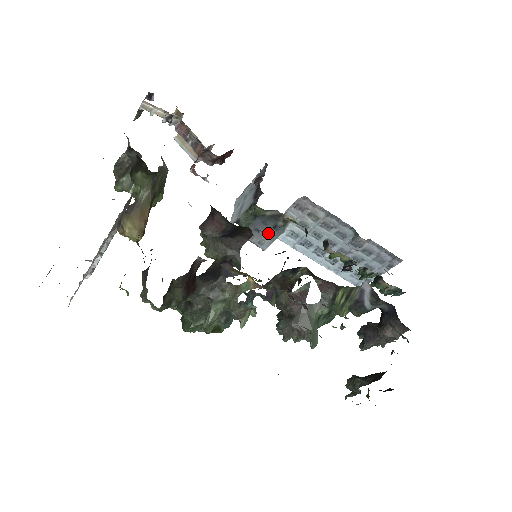
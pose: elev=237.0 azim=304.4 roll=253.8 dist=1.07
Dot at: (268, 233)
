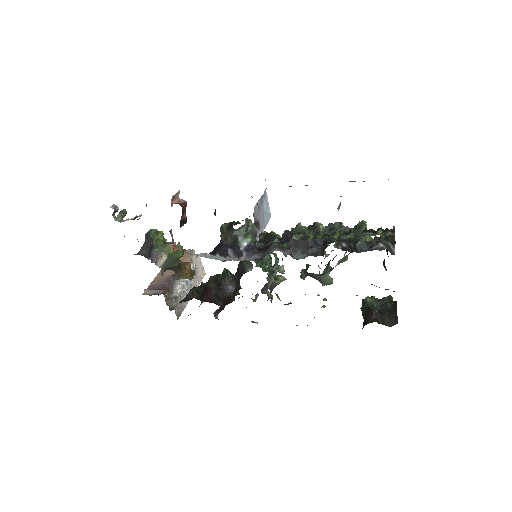
Dot at: occluded
